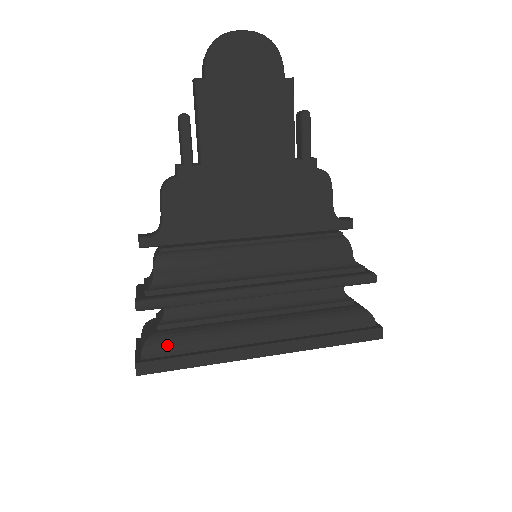
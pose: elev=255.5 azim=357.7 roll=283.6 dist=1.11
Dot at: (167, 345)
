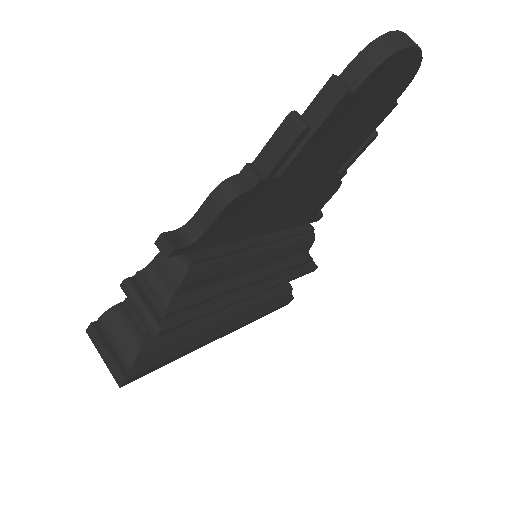
Dot at: (156, 352)
